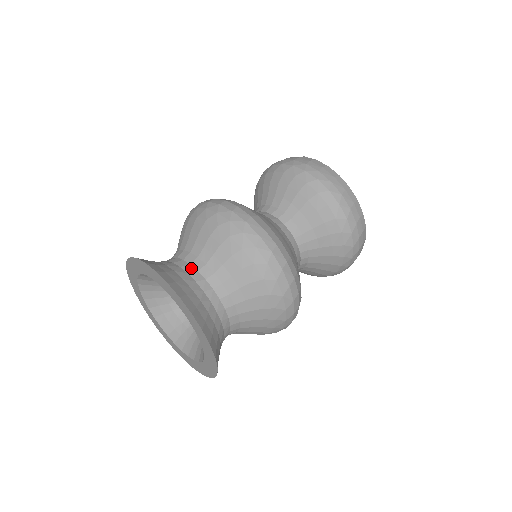
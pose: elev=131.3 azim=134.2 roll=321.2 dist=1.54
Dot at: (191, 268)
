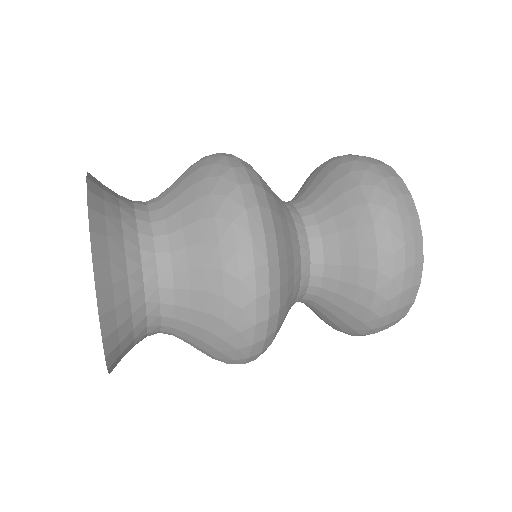
Dot at: (148, 228)
